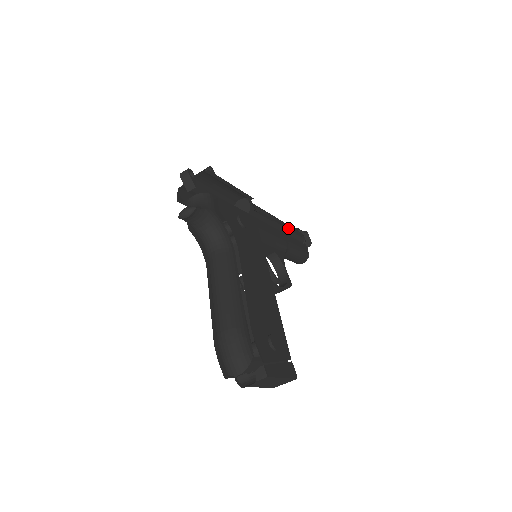
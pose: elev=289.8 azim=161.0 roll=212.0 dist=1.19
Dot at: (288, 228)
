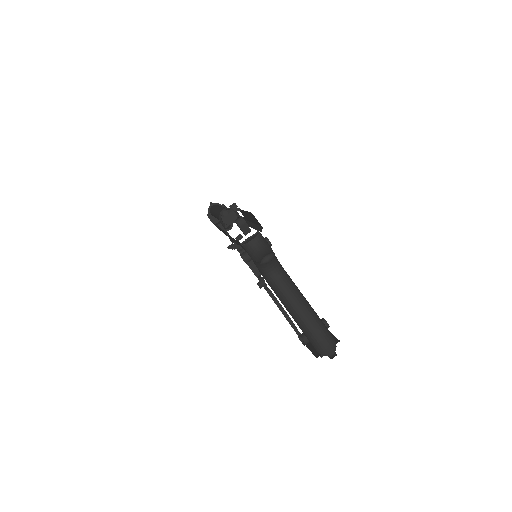
Dot at: occluded
